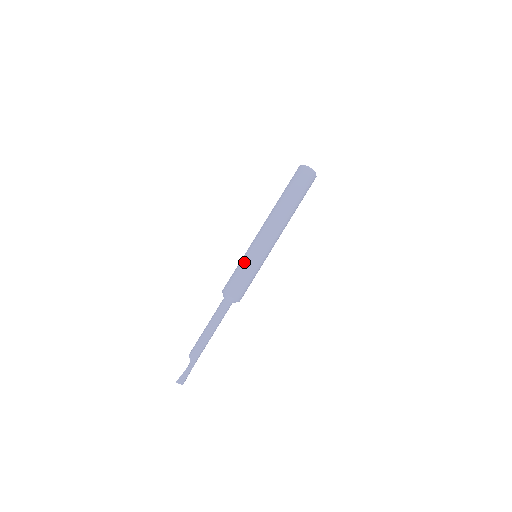
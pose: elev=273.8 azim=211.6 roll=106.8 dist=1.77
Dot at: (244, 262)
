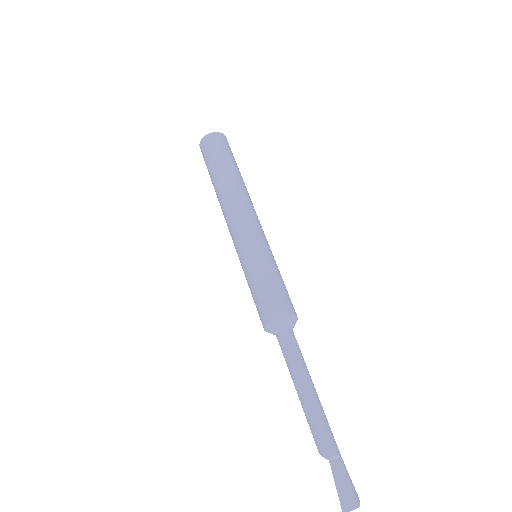
Dot at: (245, 275)
